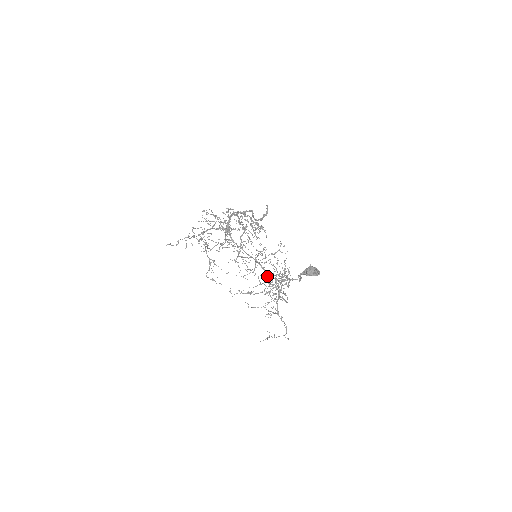
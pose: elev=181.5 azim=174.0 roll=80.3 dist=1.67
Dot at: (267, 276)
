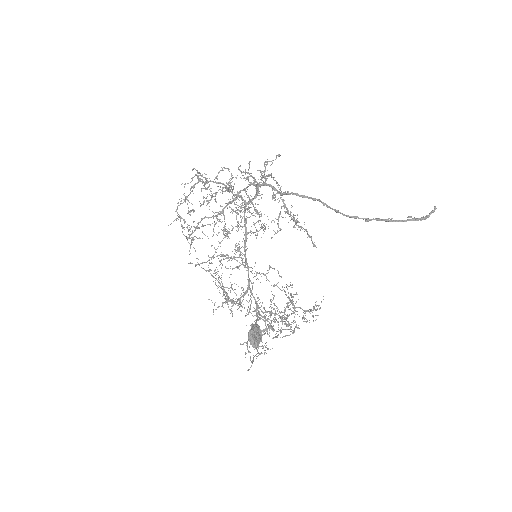
Dot at: (247, 288)
